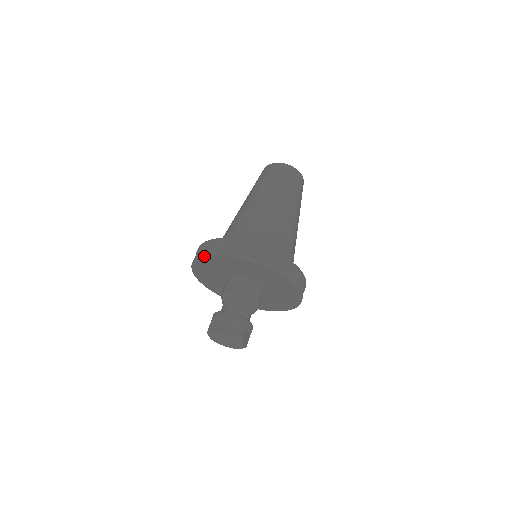
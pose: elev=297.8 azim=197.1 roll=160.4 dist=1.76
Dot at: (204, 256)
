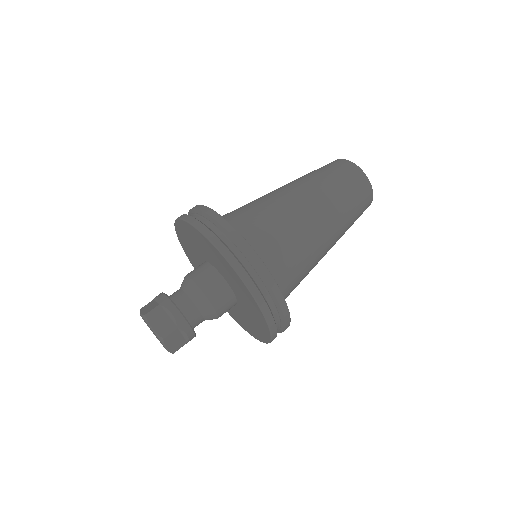
Dot at: (178, 219)
